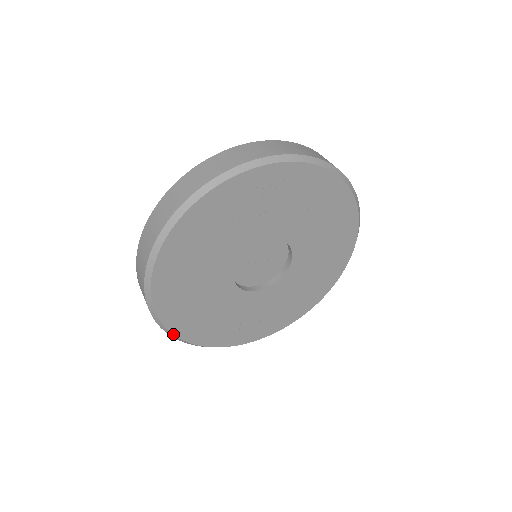
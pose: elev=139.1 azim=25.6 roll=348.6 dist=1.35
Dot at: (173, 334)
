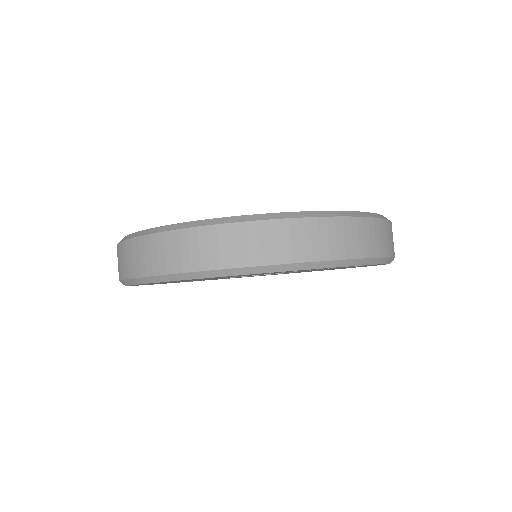
Dot at: occluded
